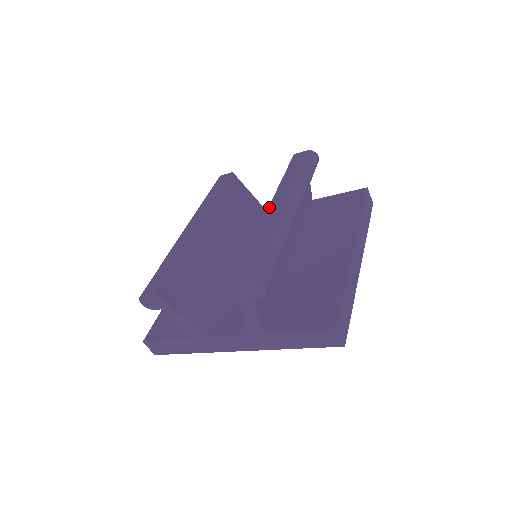
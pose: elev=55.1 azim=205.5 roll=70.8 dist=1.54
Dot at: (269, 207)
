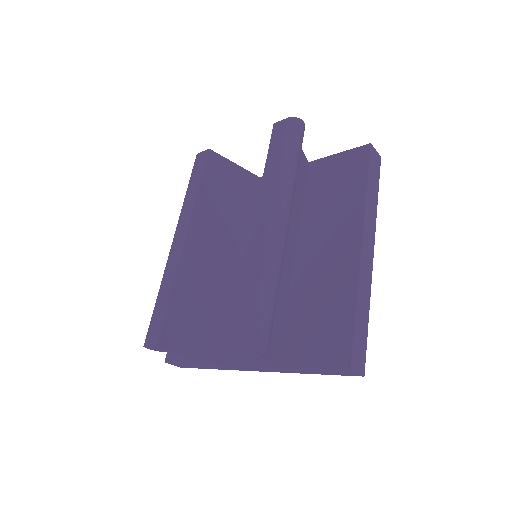
Dot at: (254, 222)
